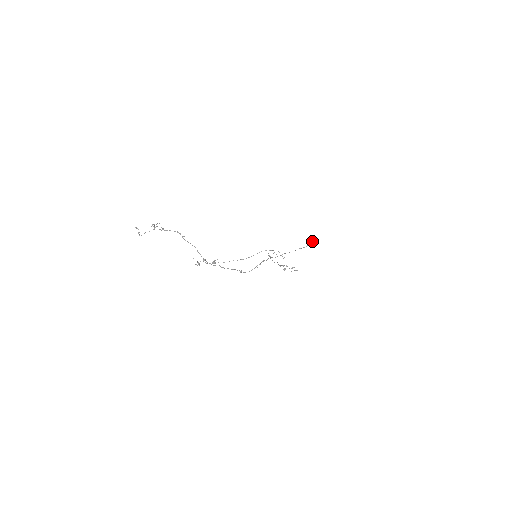
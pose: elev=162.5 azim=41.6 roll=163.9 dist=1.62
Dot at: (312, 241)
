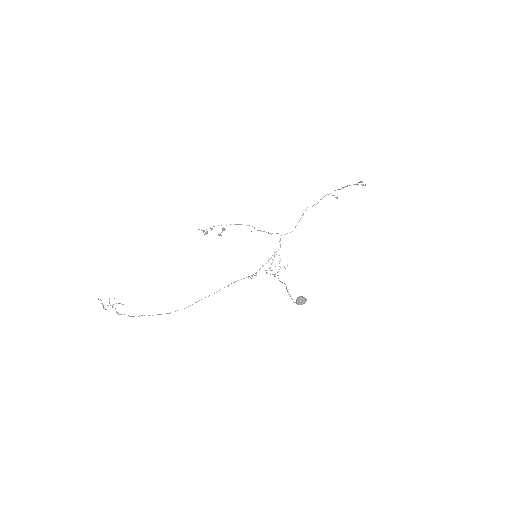
Dot at: (295, 302)
